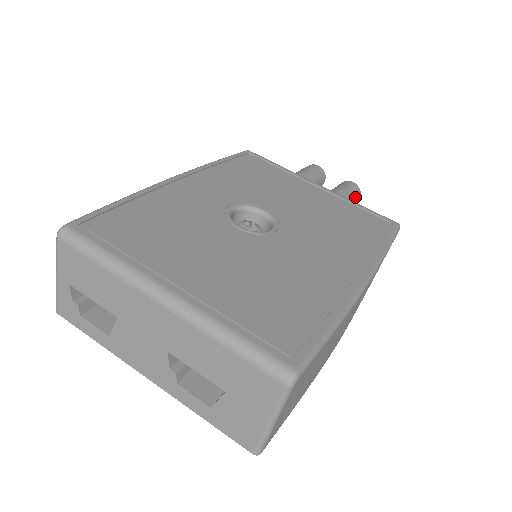
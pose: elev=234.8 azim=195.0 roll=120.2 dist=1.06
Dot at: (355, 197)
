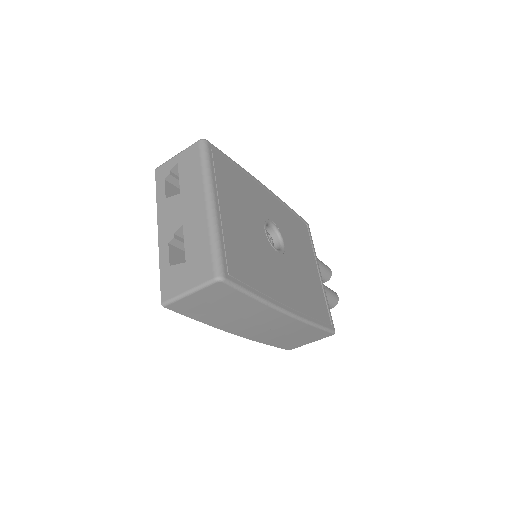
Dot at: (331, 302)
